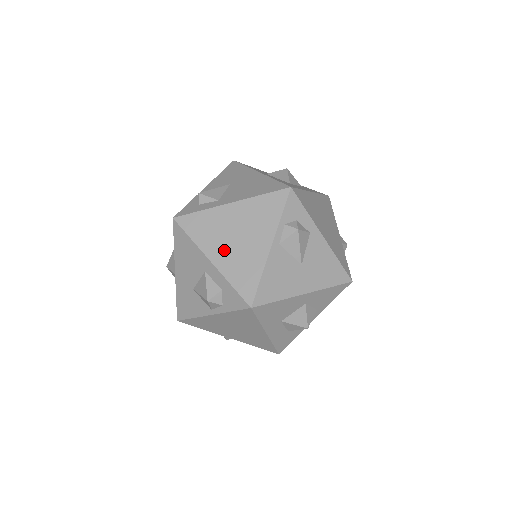
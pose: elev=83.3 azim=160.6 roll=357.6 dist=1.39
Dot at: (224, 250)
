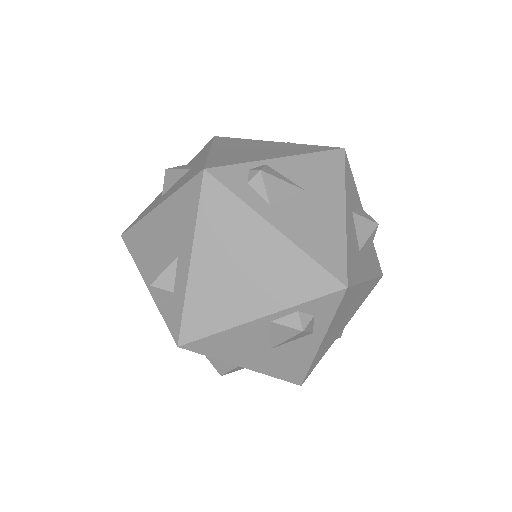
Dot at: (215, 266)
